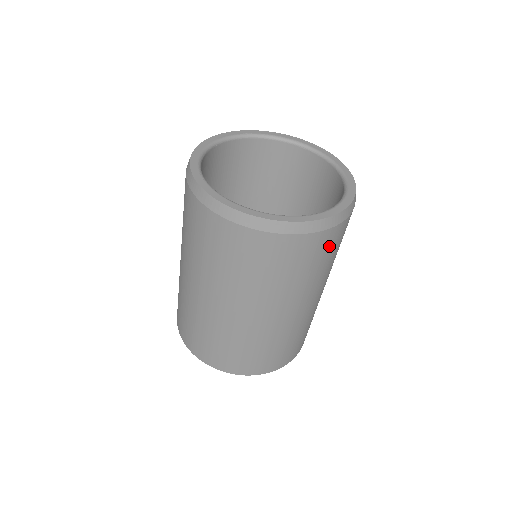
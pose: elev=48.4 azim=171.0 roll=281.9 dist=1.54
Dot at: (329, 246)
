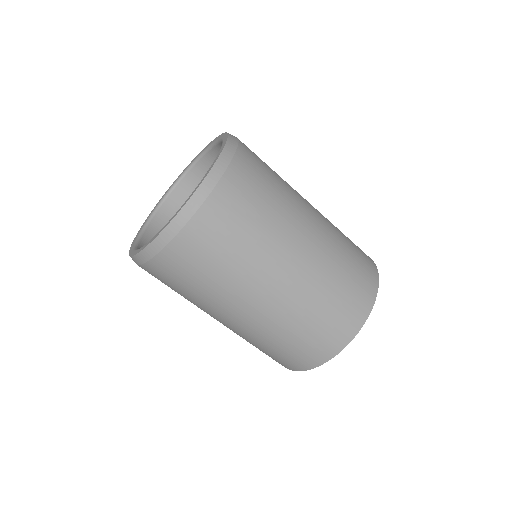
Dot at: (227, 216)
